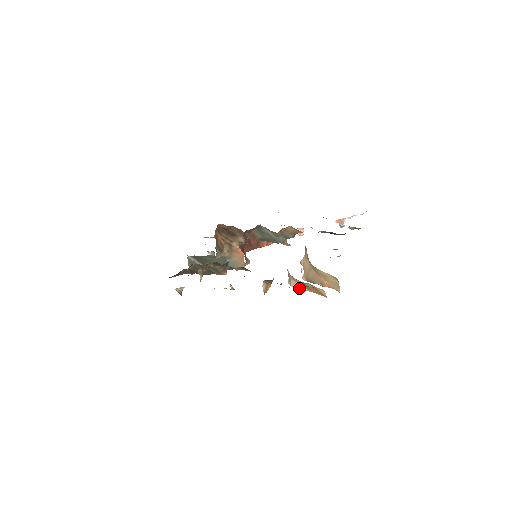
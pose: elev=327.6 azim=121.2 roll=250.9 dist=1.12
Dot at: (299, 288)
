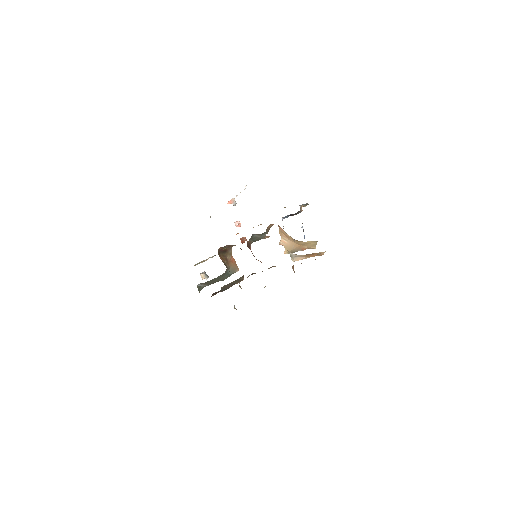
Dot at: occluded
